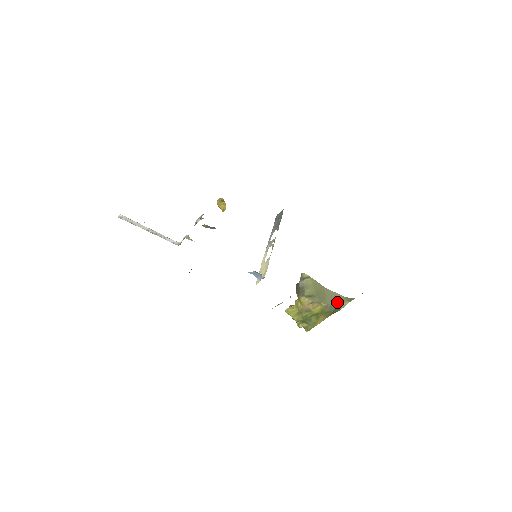
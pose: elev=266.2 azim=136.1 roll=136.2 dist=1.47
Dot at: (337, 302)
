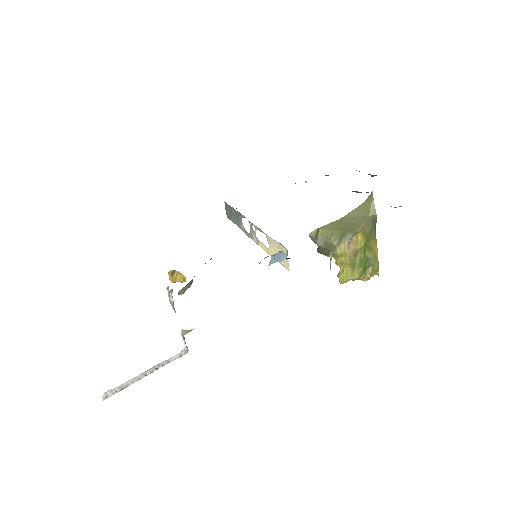
Dot at: (365, 214)
